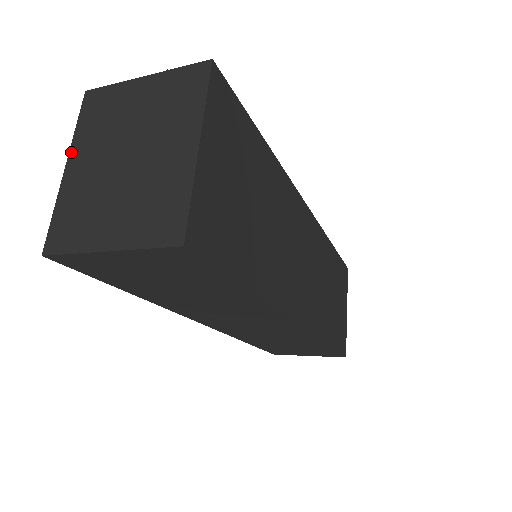
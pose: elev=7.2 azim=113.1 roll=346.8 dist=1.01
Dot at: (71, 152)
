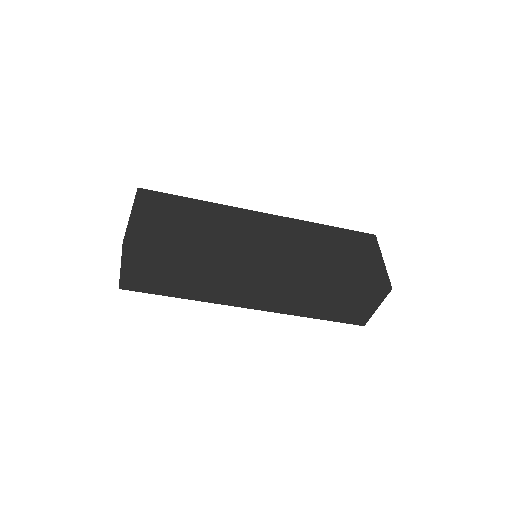
Dot at: occluded
